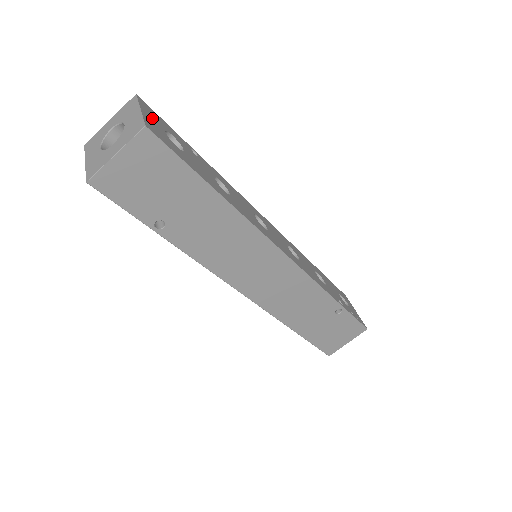
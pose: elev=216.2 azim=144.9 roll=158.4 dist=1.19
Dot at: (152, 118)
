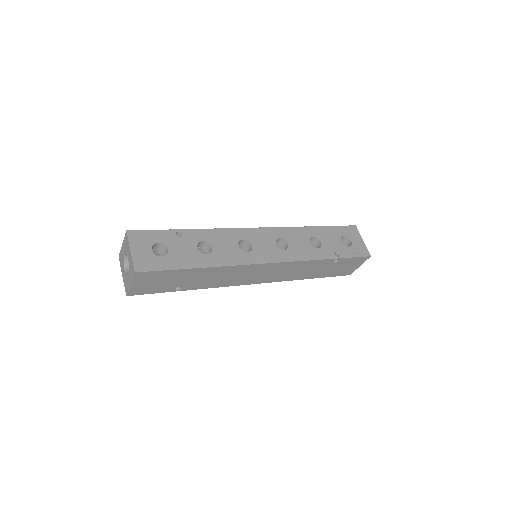
Dot at: (140, 247)
